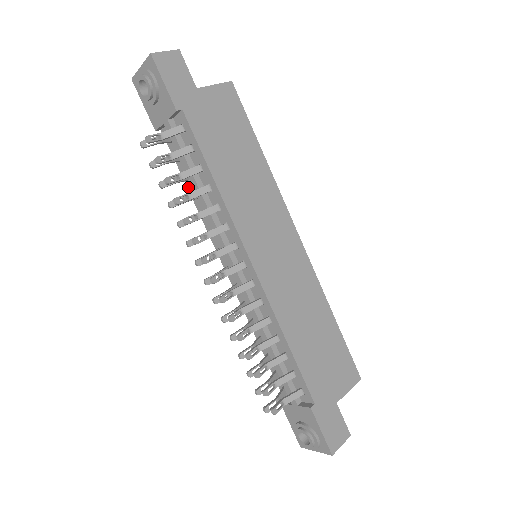
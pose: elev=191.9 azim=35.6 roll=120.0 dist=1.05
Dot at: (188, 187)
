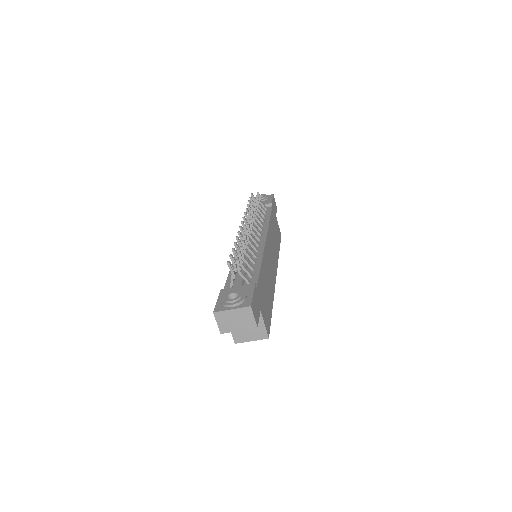
Dot at: occluded
